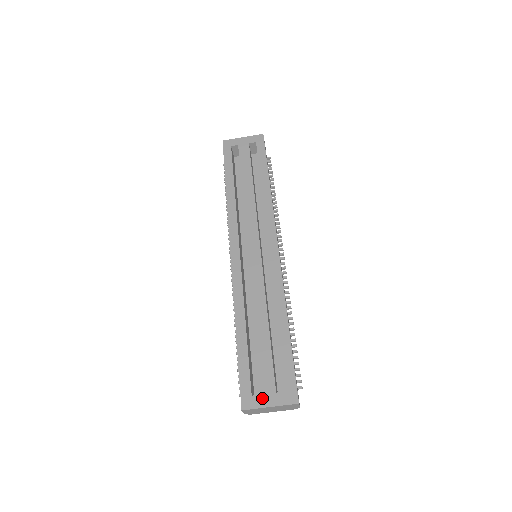
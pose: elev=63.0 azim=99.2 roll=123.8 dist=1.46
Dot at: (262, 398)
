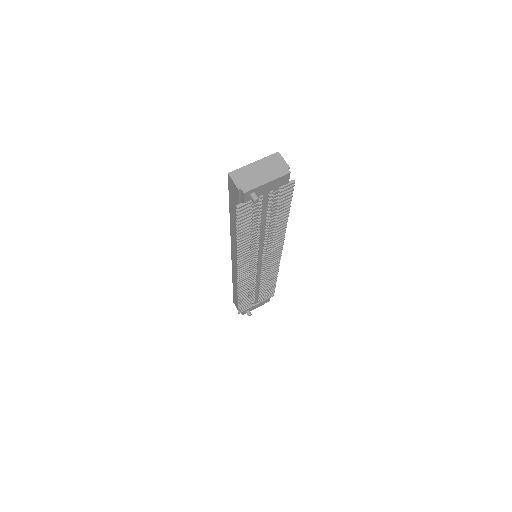
Dot at: occluded
